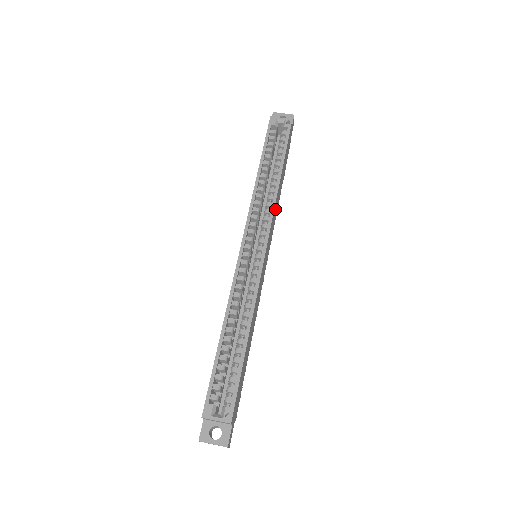
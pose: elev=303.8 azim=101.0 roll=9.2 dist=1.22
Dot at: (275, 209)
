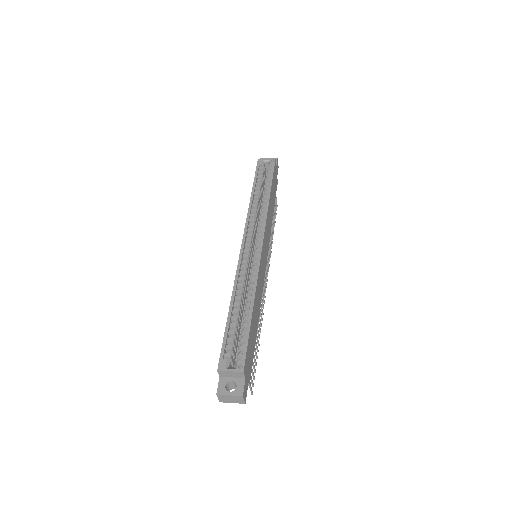
Dot at: (268, 220)
